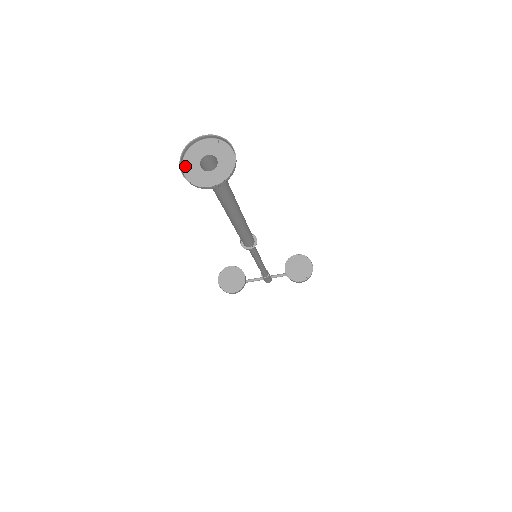
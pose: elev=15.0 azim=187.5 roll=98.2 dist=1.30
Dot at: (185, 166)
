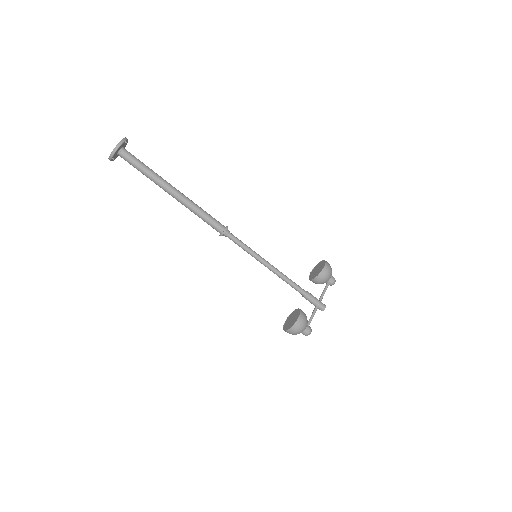
Dot at: (112, 158)
